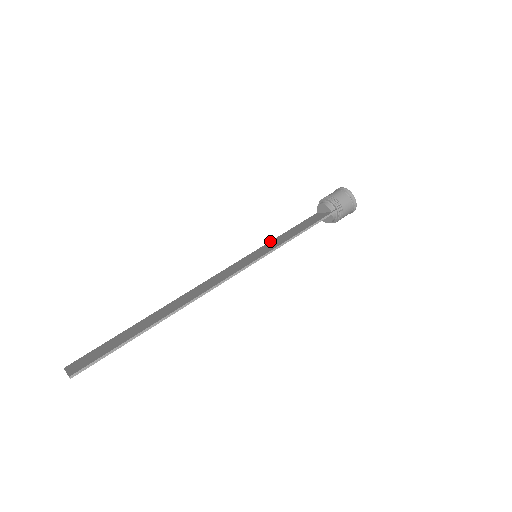
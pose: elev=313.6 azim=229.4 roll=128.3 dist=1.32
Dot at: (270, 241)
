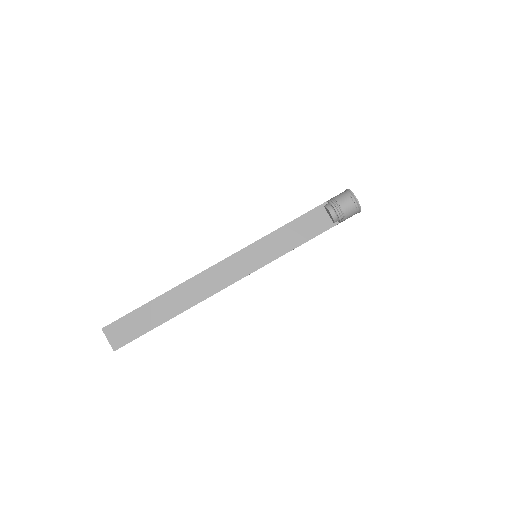
Dot at: (272, 232)
